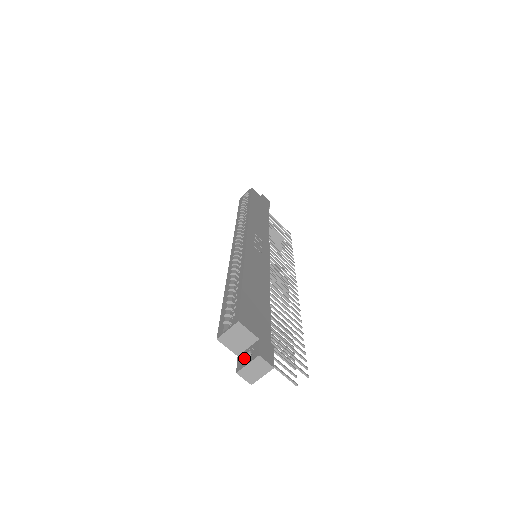
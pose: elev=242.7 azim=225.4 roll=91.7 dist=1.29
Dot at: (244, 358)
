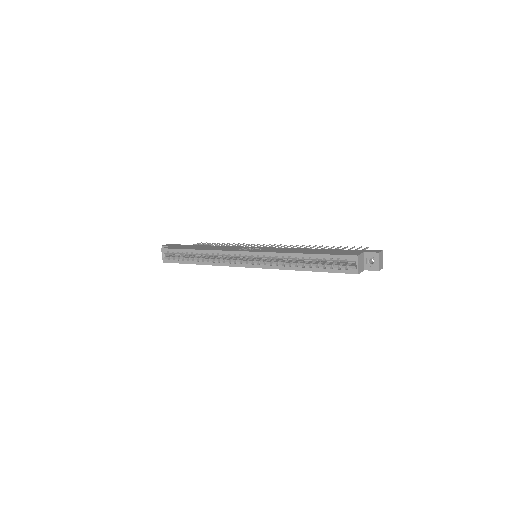
Dot at: (371, 265)
